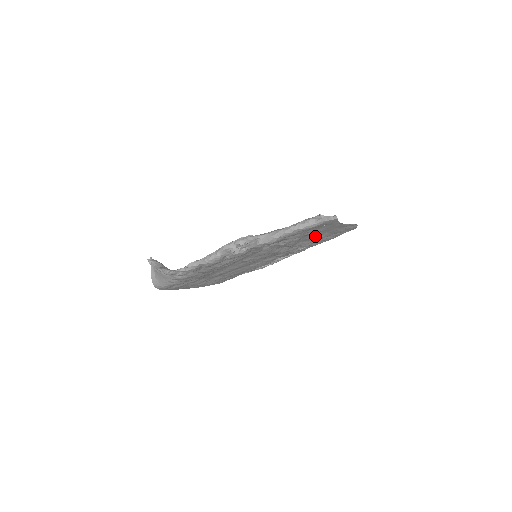
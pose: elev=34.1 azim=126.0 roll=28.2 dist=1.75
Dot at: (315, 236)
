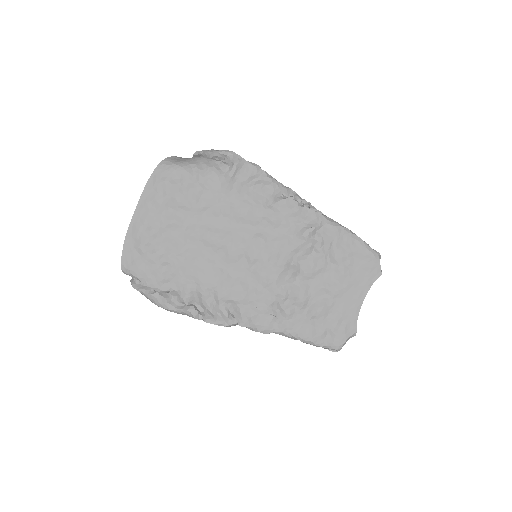
Dot at: (329, 289)
